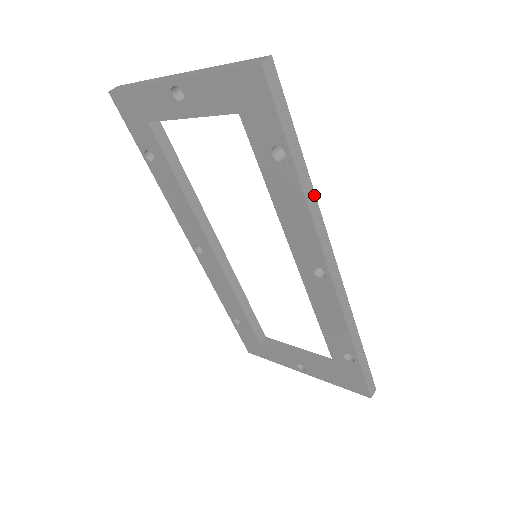
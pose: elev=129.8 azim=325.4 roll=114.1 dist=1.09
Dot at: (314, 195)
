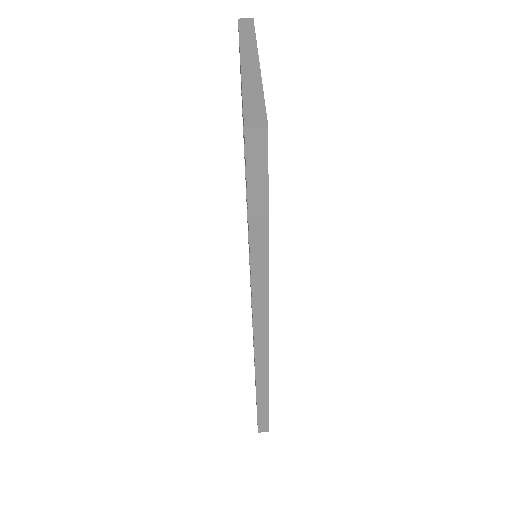
Dot at: (267, 269)
